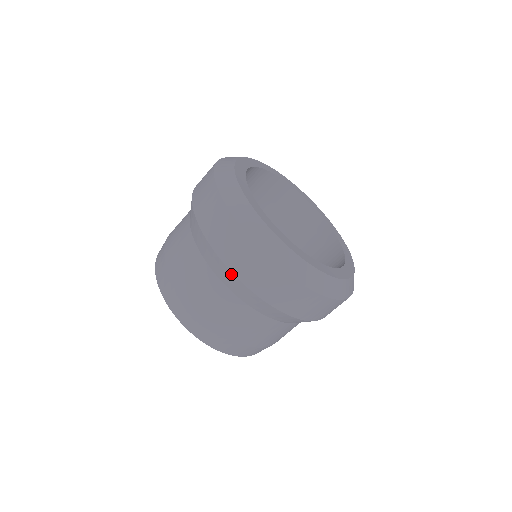
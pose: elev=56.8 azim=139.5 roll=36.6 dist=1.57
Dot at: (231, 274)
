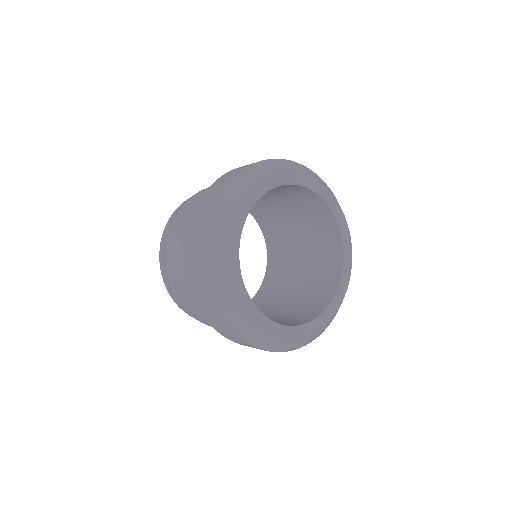
Dot at: occluded
